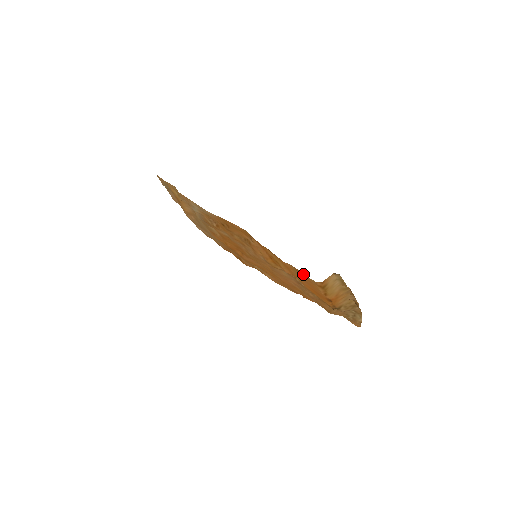
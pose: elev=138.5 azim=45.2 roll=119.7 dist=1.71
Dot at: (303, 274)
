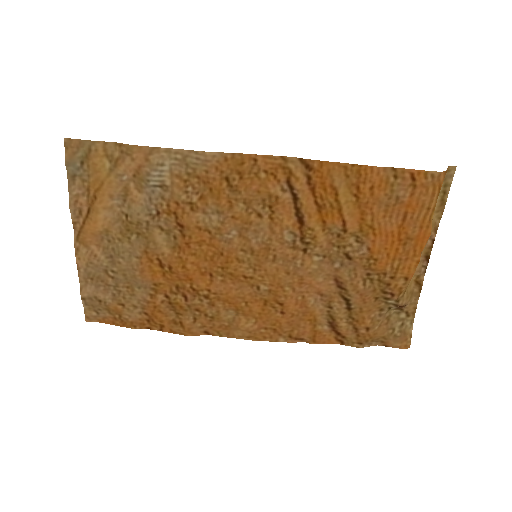
Dot at: (414, 173)
